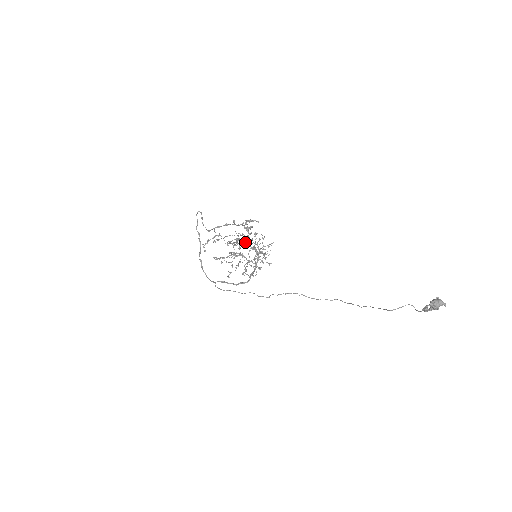
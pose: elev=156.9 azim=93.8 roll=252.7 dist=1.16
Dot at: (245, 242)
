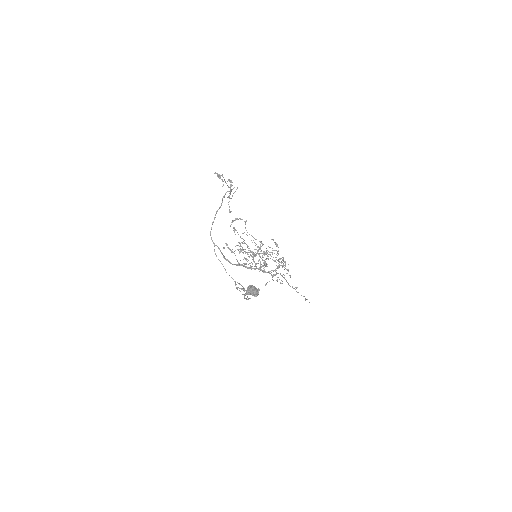
Dot at: (295, 287)
